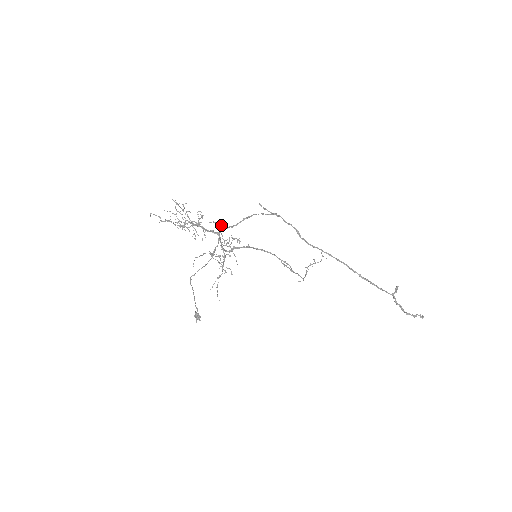
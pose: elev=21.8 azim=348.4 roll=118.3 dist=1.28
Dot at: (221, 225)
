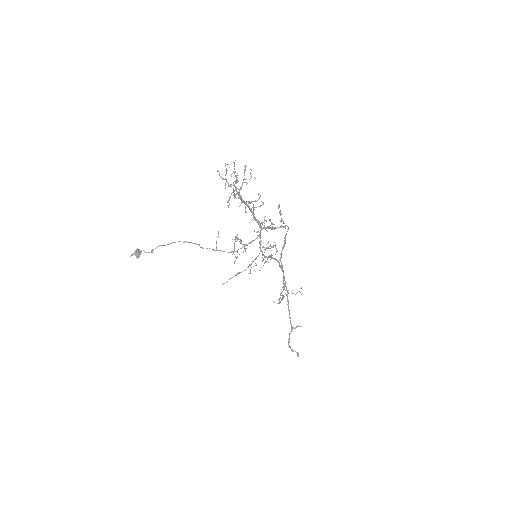
Dot at: occluded
